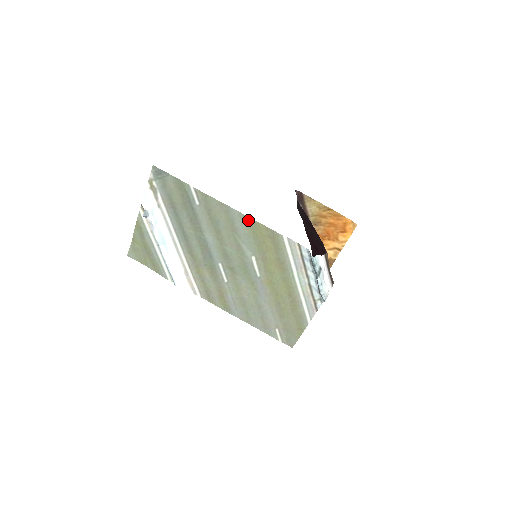
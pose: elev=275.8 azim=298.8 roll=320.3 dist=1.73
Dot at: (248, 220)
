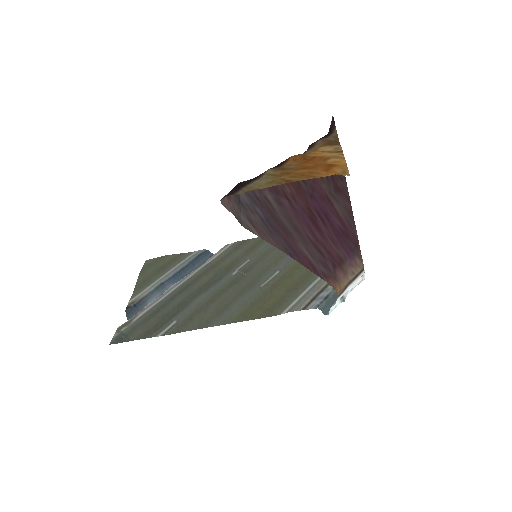
Dot at: (234, 320)
